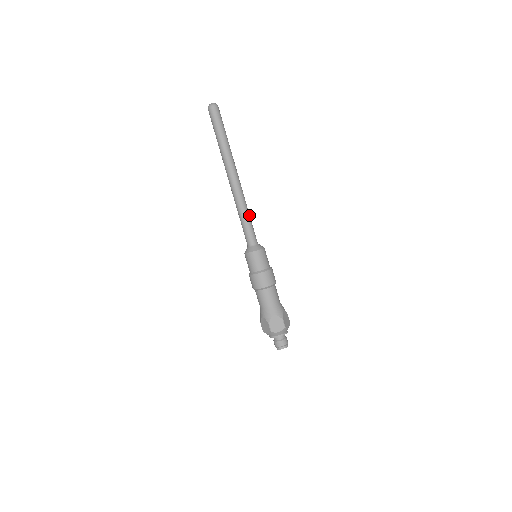
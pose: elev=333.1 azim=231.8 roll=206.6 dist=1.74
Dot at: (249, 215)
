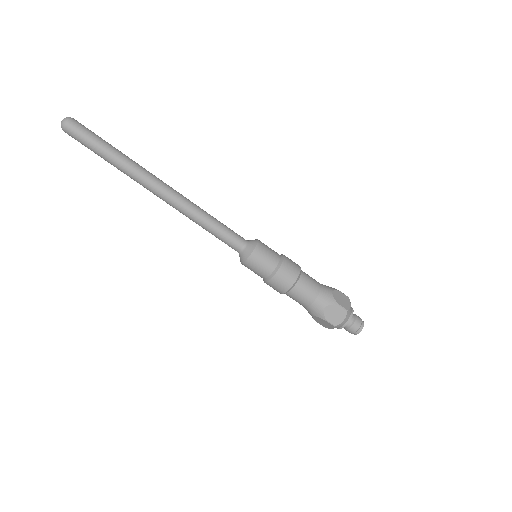
Dot at: (212, 217)
